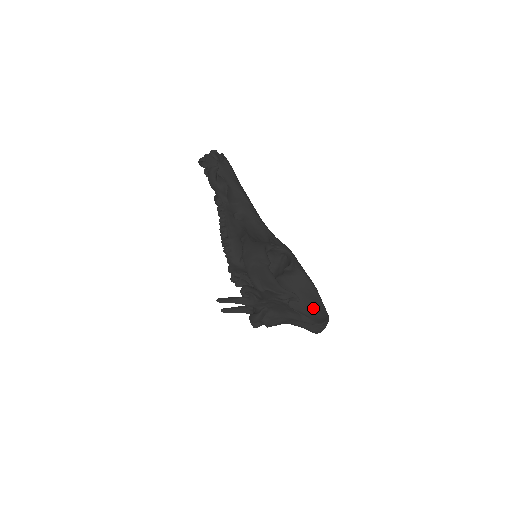
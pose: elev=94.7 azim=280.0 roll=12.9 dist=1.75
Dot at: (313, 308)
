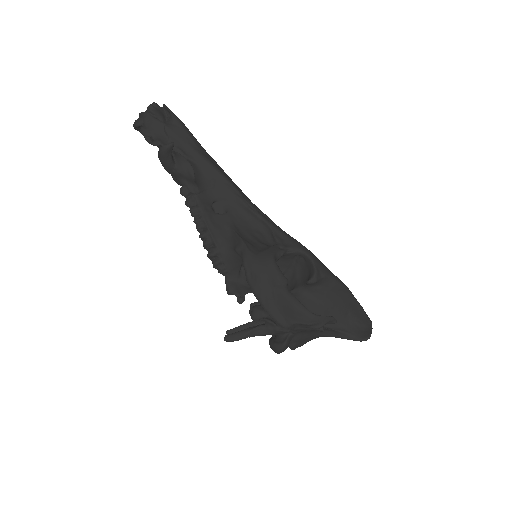
Dot at: (351, 317)
